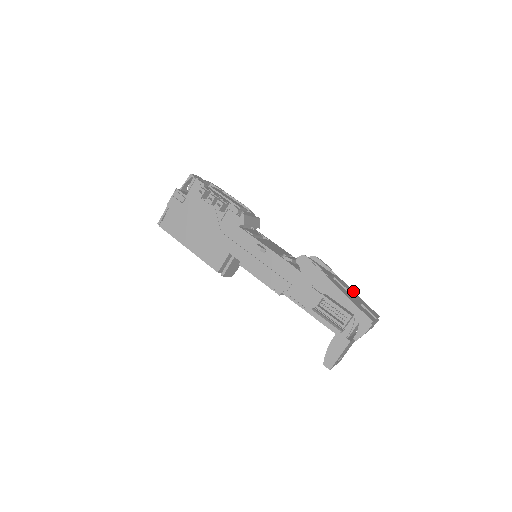
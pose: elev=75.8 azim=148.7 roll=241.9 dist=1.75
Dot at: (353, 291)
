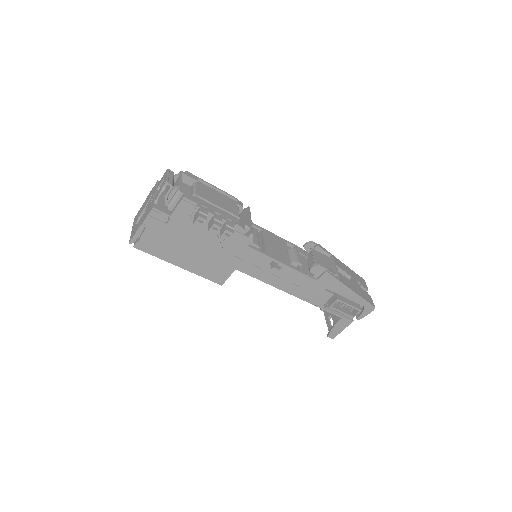
Dot at: (345, 265)
